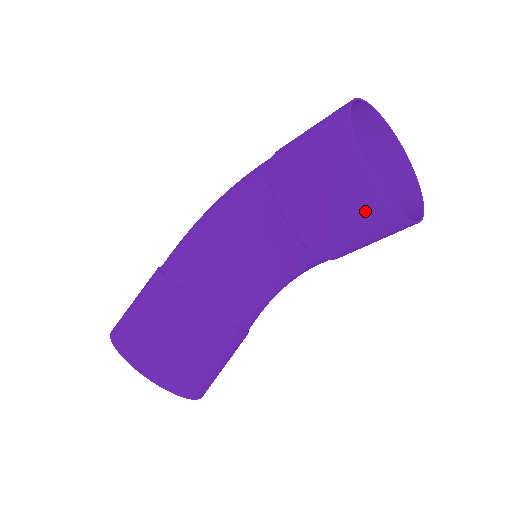
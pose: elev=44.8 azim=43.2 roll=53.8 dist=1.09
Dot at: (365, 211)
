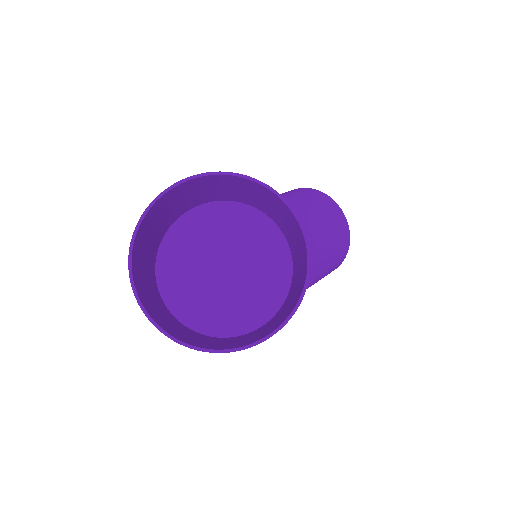
Dot at: (330, 207)
